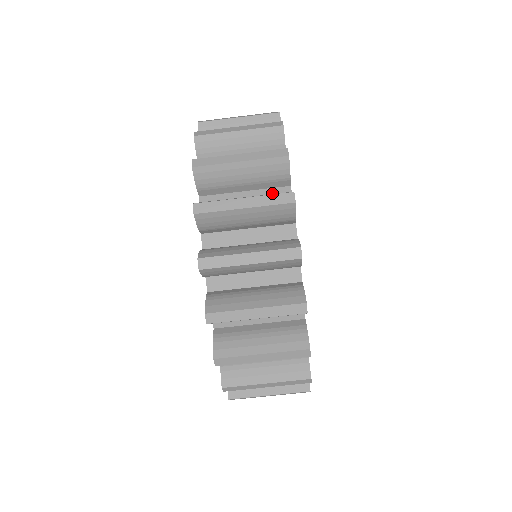
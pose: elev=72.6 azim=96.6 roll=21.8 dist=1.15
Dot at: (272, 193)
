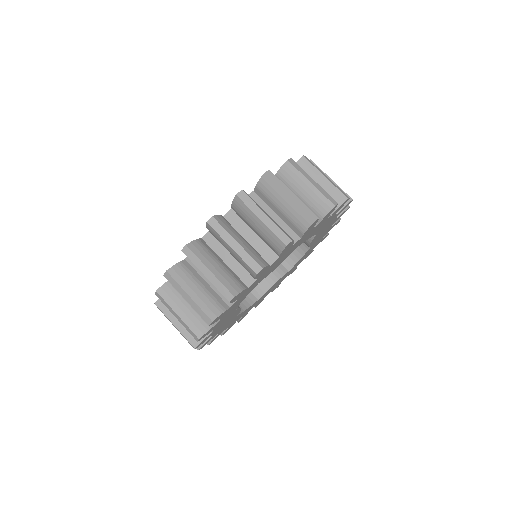
Dot at: occluded
